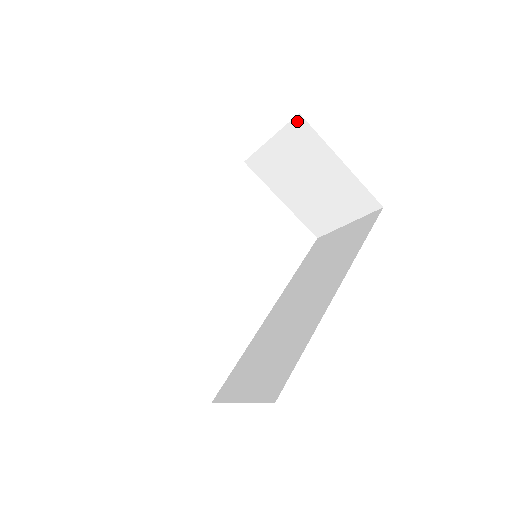
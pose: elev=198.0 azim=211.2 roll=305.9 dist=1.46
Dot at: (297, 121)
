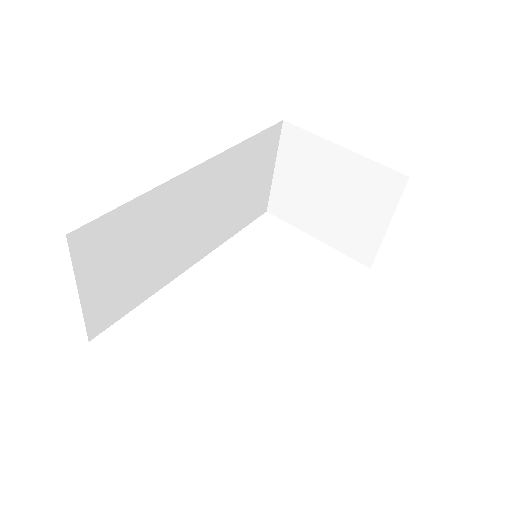
Dot at: (285, 130)
